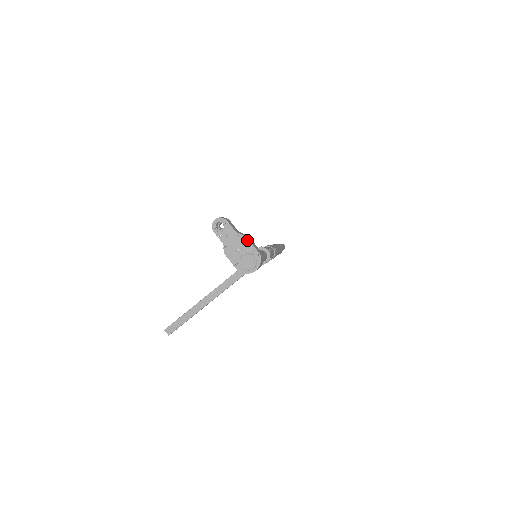
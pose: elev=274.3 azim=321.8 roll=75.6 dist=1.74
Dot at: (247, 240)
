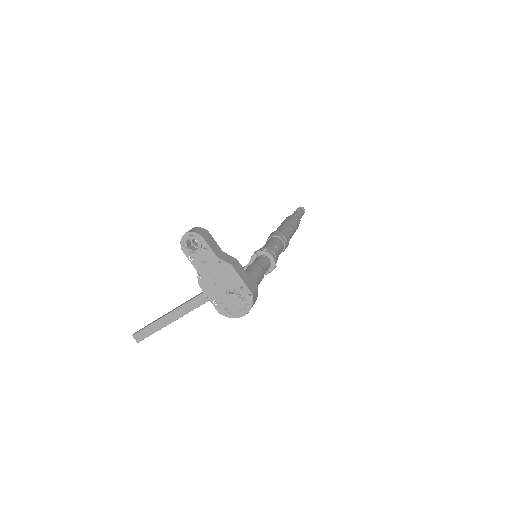
Dot at: (233, 271)
